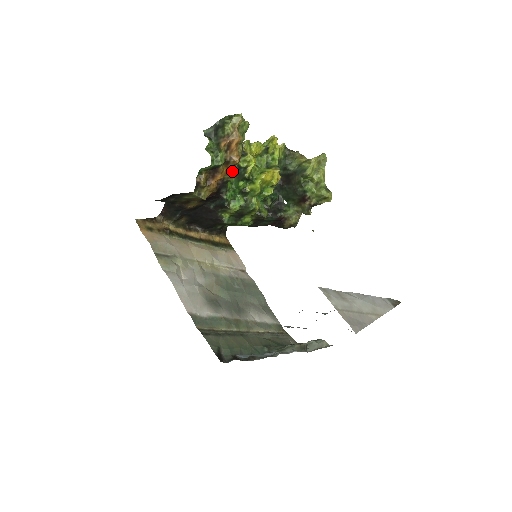
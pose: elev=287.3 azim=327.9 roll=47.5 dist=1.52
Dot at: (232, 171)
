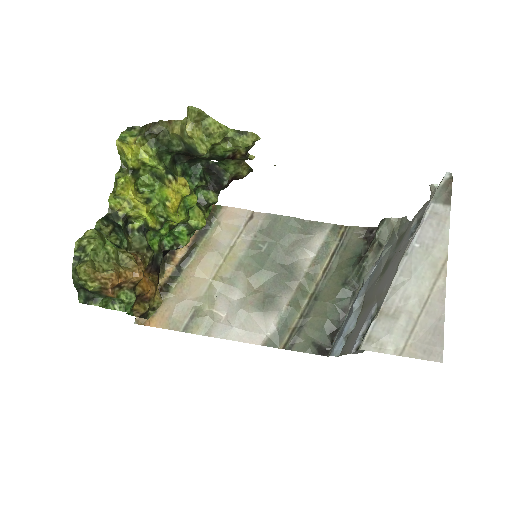
Dot at: (143, 247)
